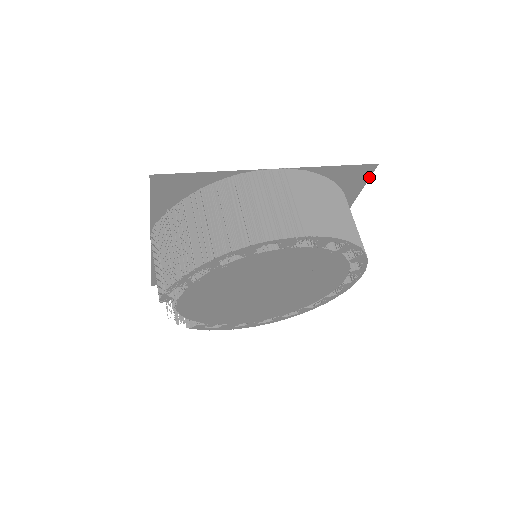
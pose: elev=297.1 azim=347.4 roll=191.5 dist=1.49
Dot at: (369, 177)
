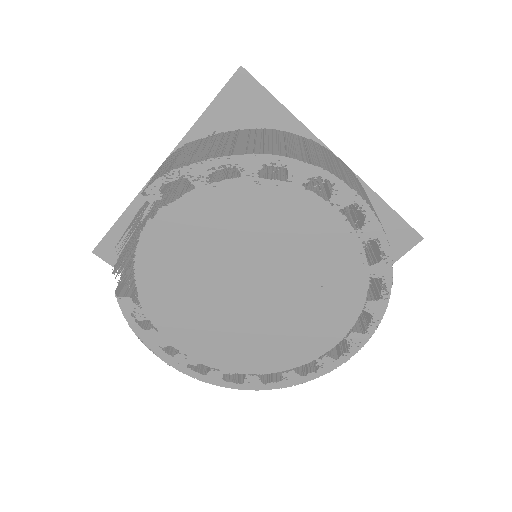
Dot at: (405, 253)
